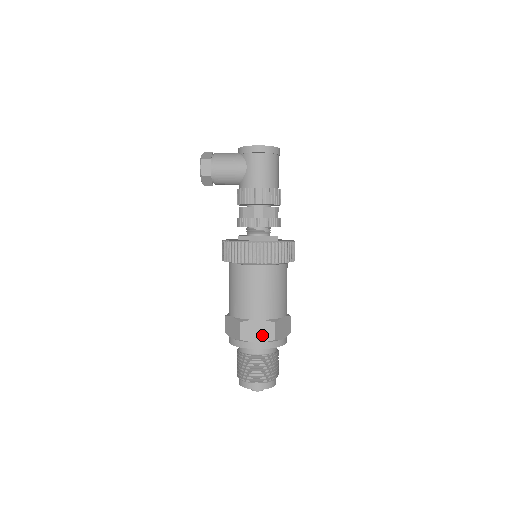
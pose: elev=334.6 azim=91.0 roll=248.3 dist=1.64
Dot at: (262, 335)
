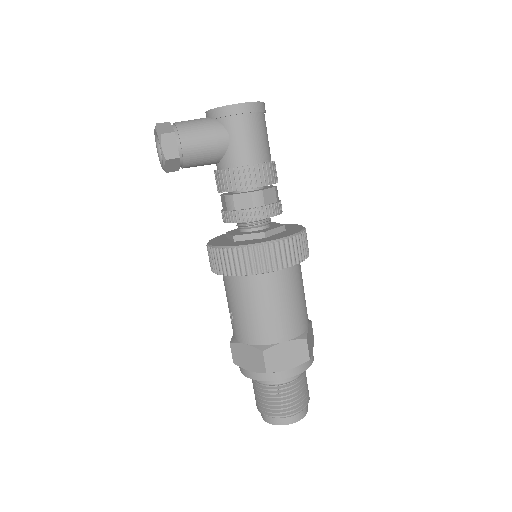
Dot at: (293, 359)
